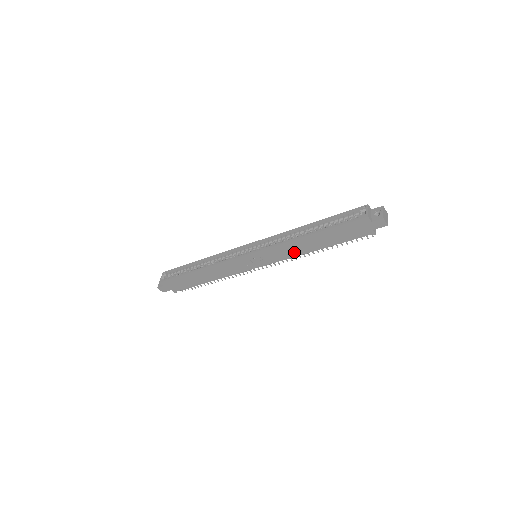
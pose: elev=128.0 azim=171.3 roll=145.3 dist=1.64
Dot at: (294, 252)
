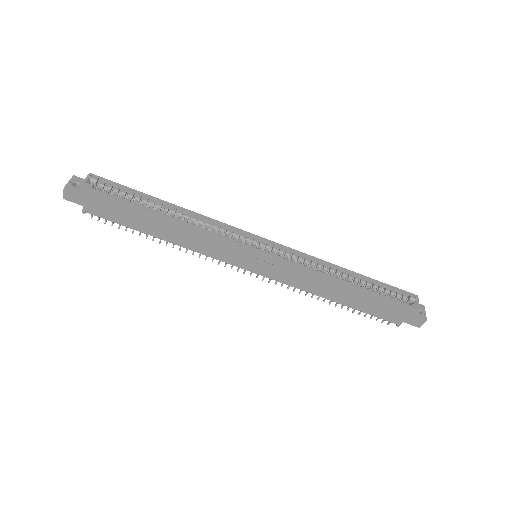
Dot at: (309, 286)
